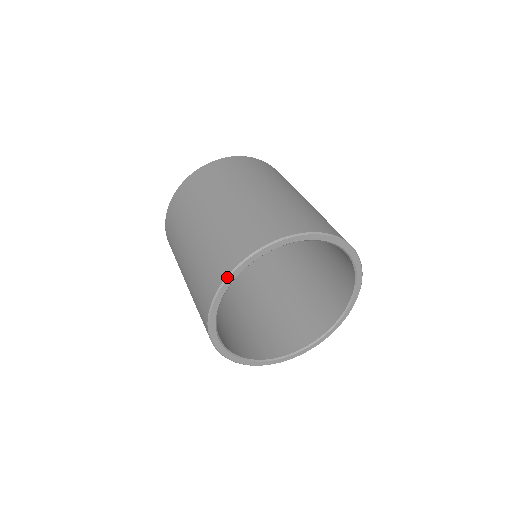
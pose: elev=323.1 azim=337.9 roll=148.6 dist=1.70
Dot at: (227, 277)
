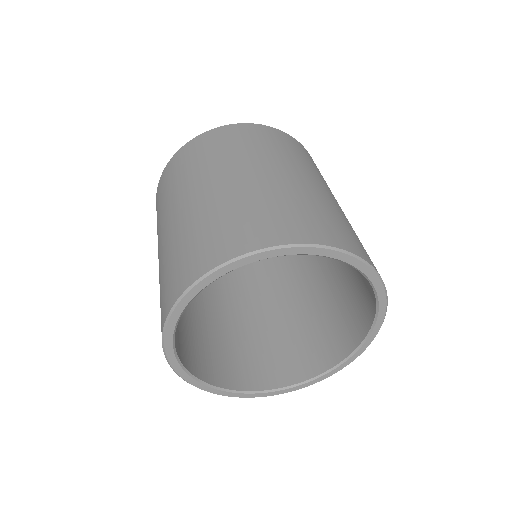
Dot at: (200, 278)
